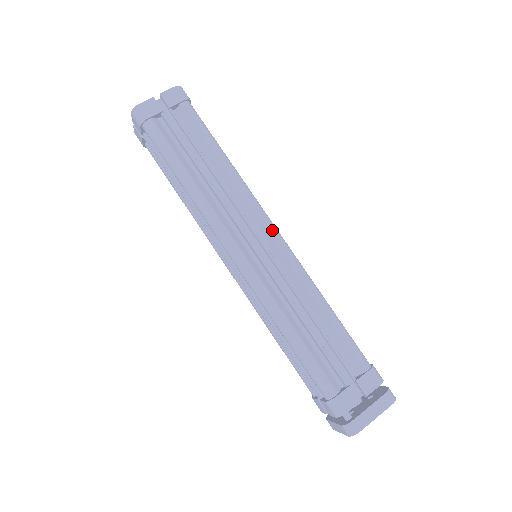
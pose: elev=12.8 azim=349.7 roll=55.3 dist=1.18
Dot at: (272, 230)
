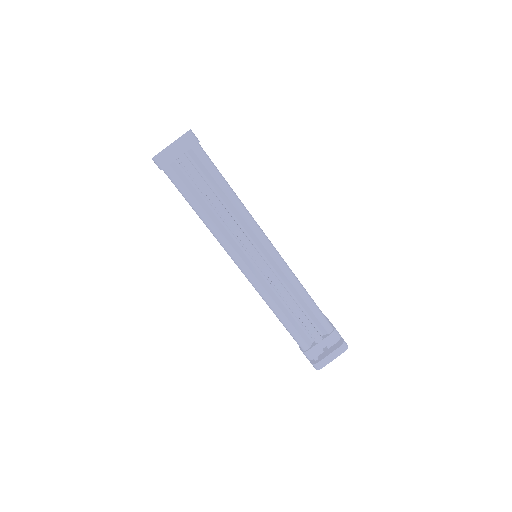
Dot at: (267, 246)
